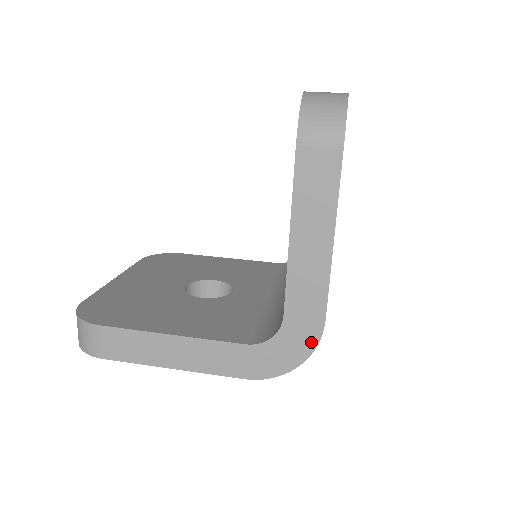
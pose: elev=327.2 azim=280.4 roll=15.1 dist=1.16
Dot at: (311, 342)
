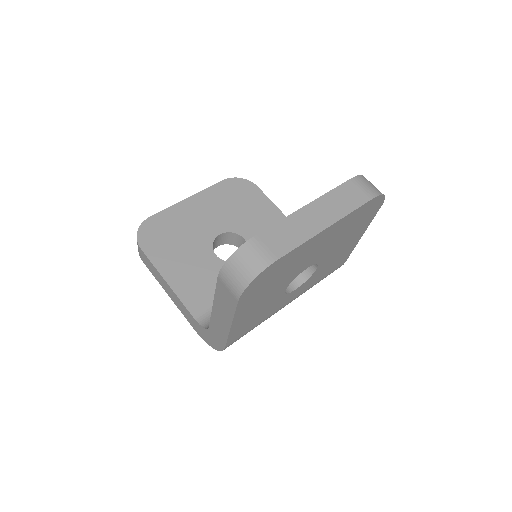
Dot at: (219, 347)
